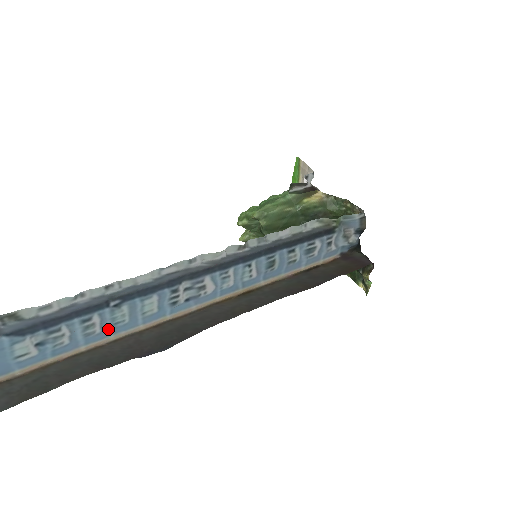
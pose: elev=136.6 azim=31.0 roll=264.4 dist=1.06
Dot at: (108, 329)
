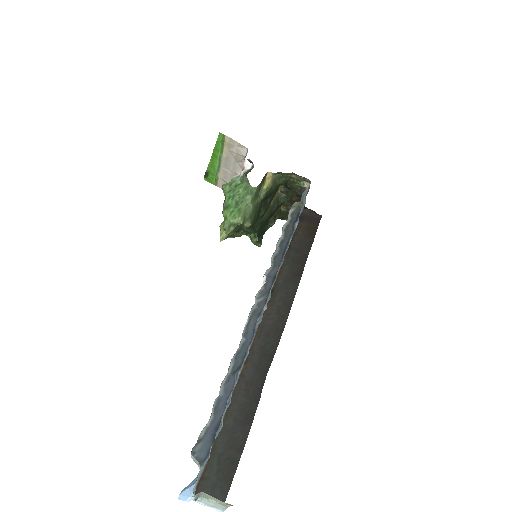
Dot at: occluded
